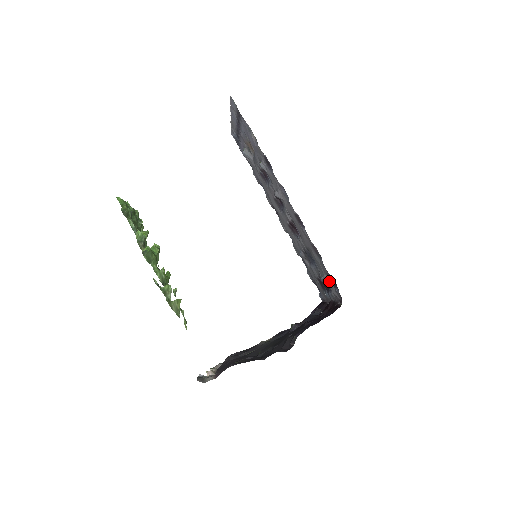
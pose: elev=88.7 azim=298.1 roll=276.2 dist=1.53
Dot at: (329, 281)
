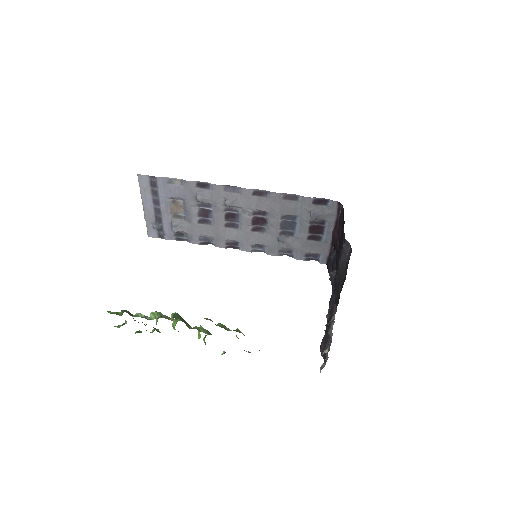
Dot at: (318, 208)
